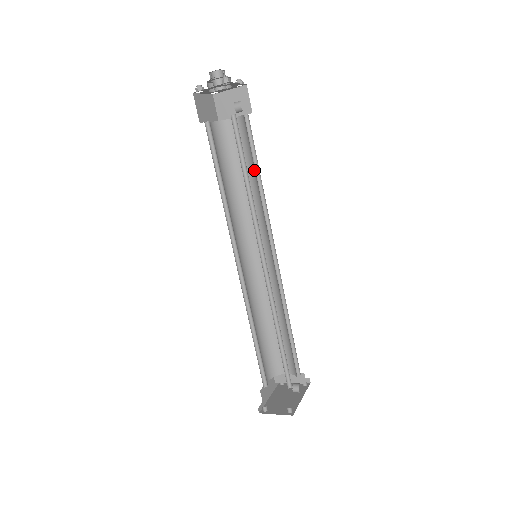
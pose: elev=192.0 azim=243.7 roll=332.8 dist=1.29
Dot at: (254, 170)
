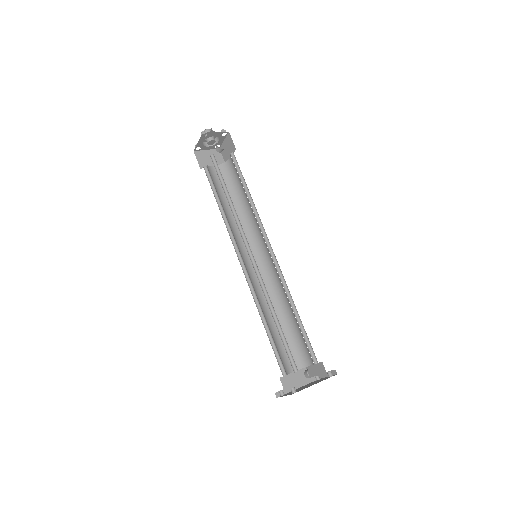
Dot at: occluded
